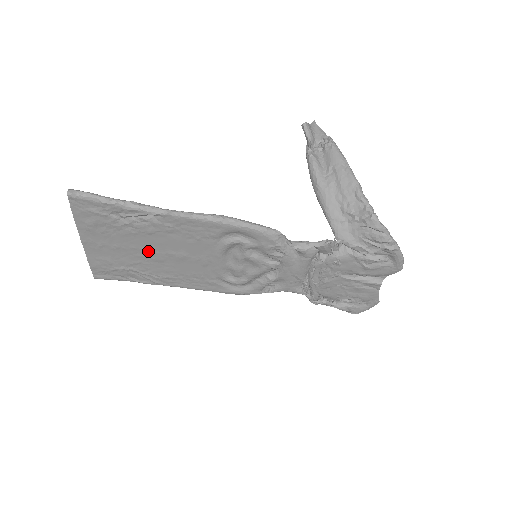
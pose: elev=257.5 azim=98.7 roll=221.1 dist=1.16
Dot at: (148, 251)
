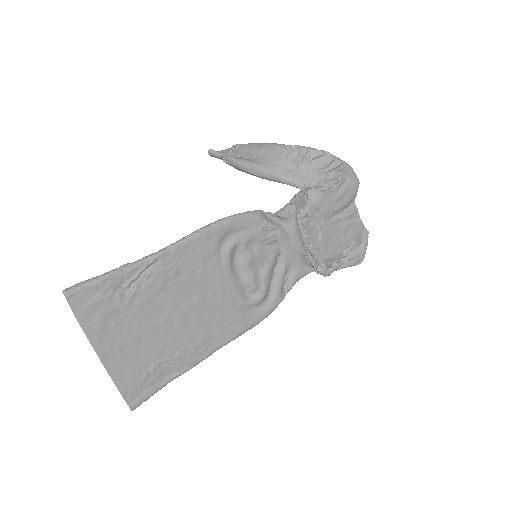
Dot at: (167, 319)
